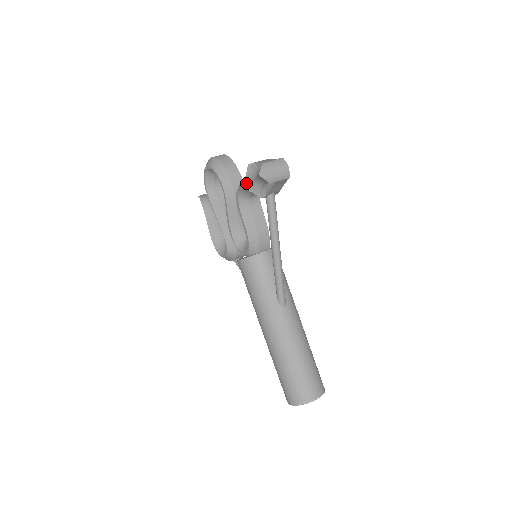
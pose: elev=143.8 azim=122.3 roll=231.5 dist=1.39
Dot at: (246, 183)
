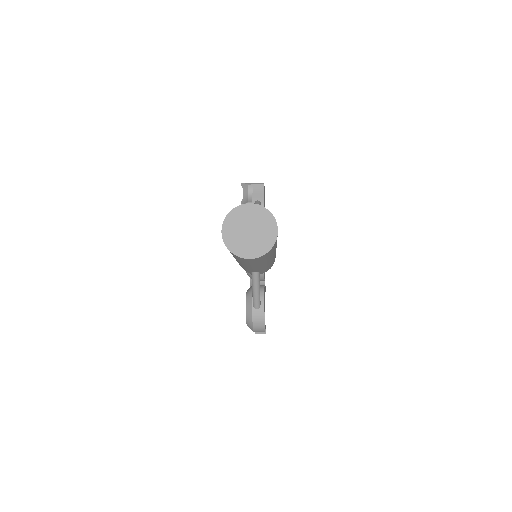
Dot at: occluded
